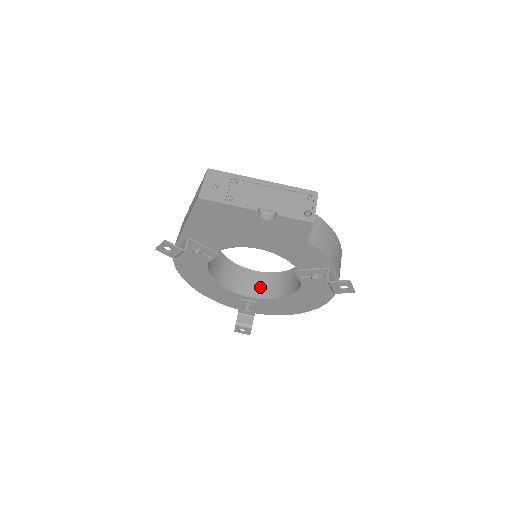
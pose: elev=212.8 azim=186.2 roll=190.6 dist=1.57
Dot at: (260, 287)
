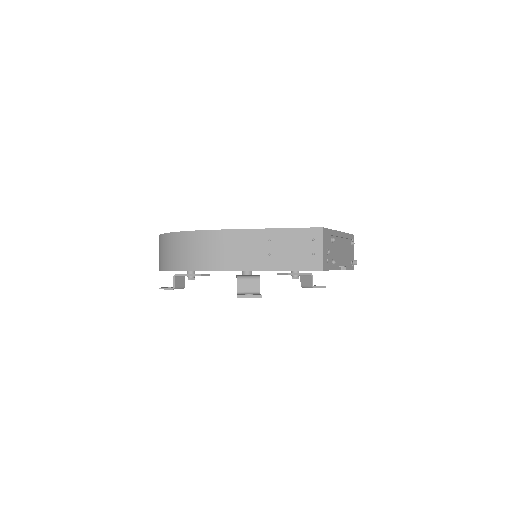
Dot at: occluded
